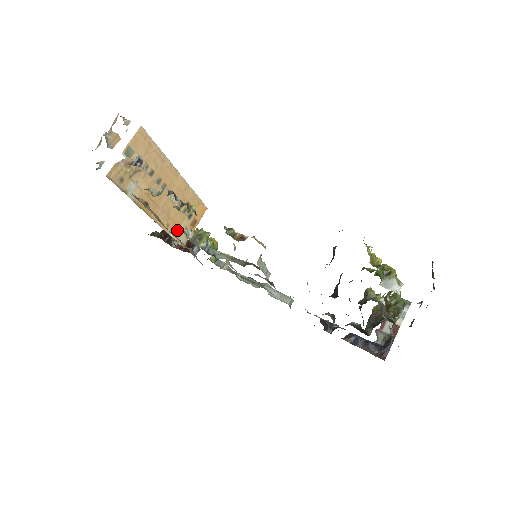
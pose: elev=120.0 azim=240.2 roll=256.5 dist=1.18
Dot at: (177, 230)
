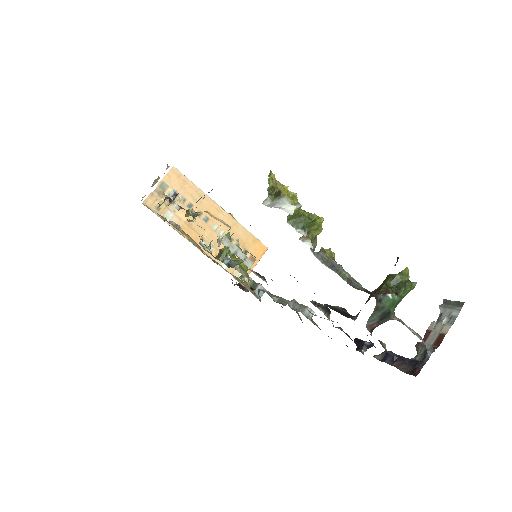
Dot at: occluded
